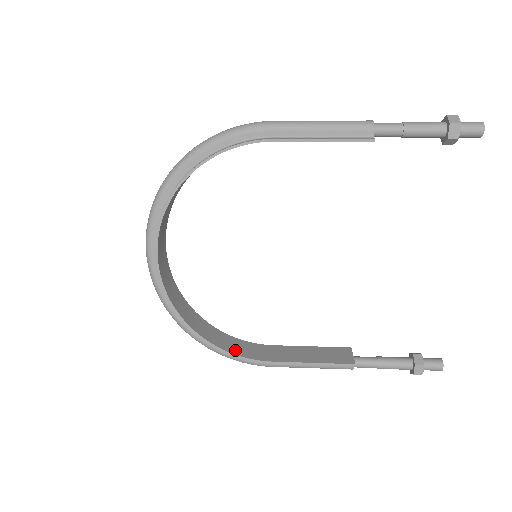
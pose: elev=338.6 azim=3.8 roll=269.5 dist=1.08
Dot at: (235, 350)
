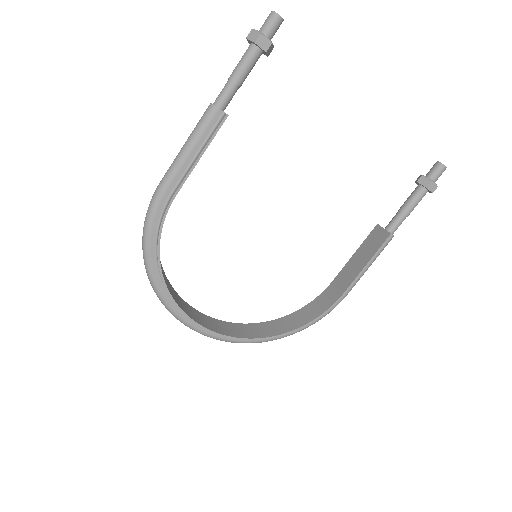
Dot at: (316, 314)
